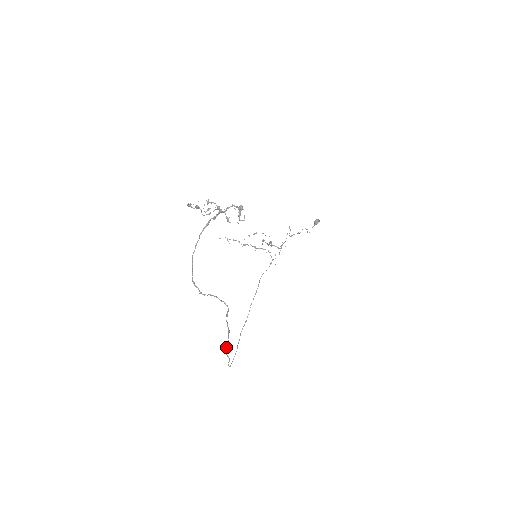
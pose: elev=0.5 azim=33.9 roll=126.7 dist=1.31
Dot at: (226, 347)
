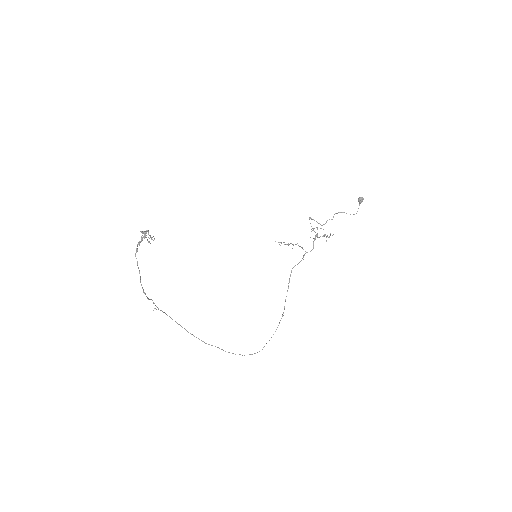
Dot at: occluded
